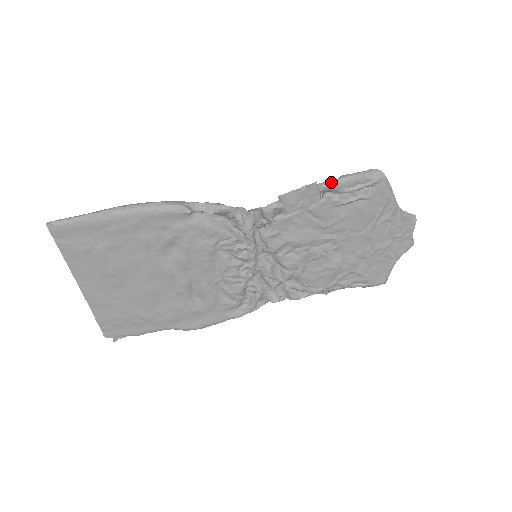
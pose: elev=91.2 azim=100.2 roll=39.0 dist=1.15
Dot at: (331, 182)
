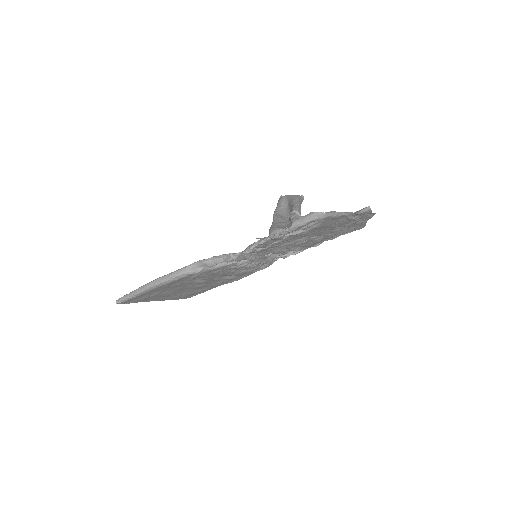
Dot at: (286, 231)
